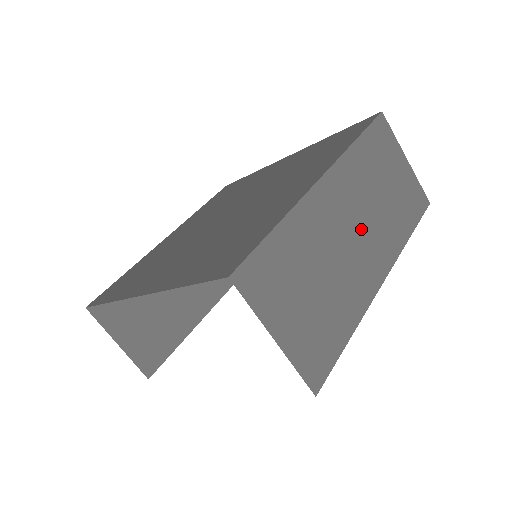
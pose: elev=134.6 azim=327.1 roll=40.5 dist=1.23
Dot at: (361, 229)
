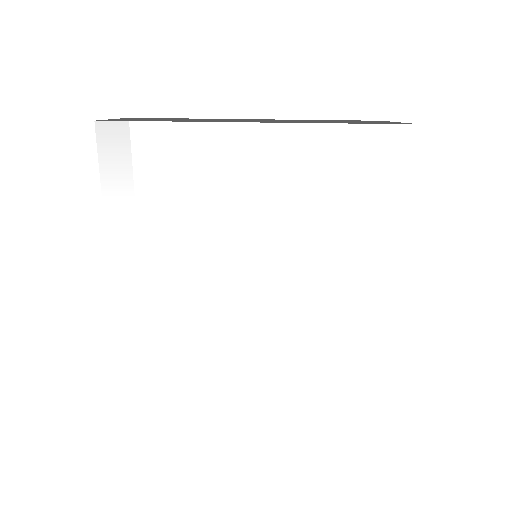
Dot at: occluded
